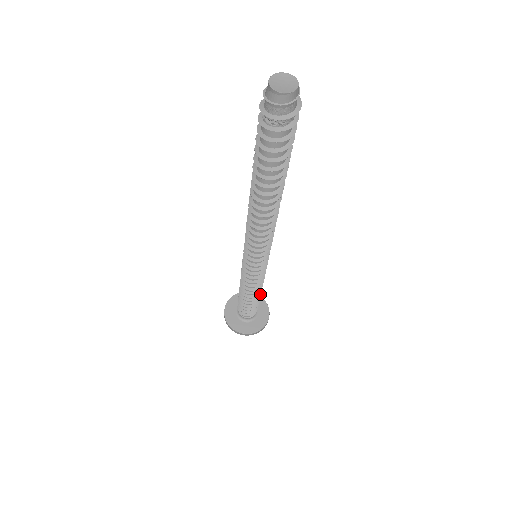
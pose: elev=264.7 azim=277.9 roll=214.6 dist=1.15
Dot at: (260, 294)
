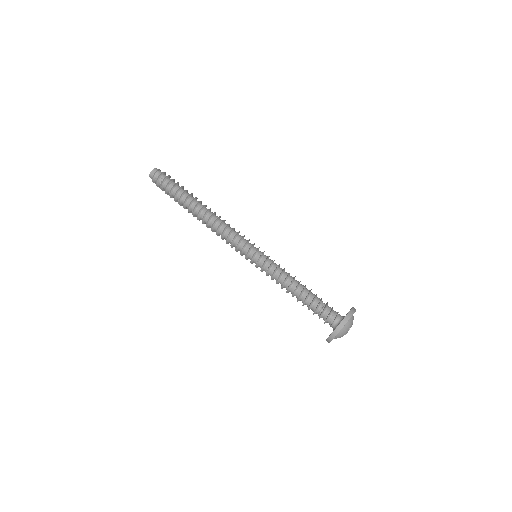
Dot at: occluded
